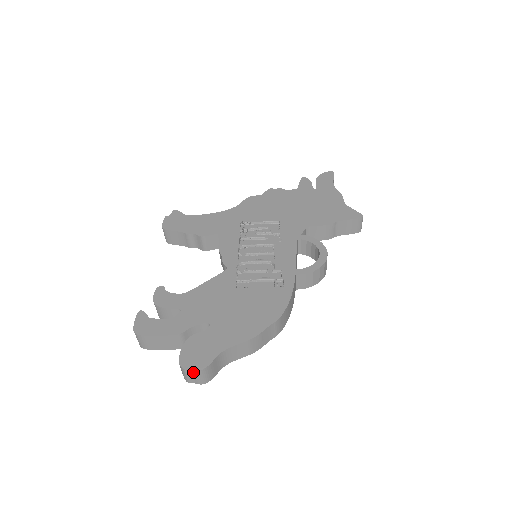
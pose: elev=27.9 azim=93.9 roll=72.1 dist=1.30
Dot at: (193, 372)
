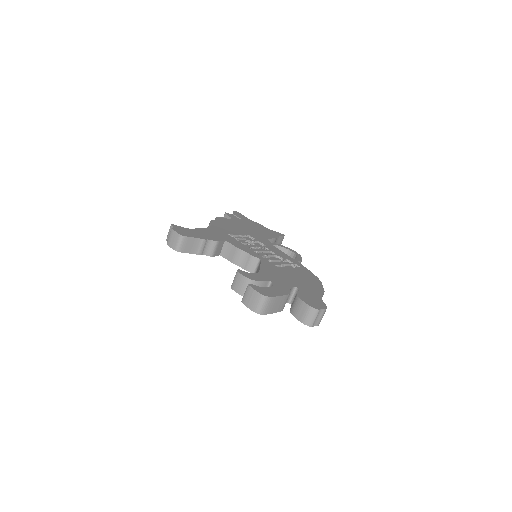
Dot at: (322, 312)
